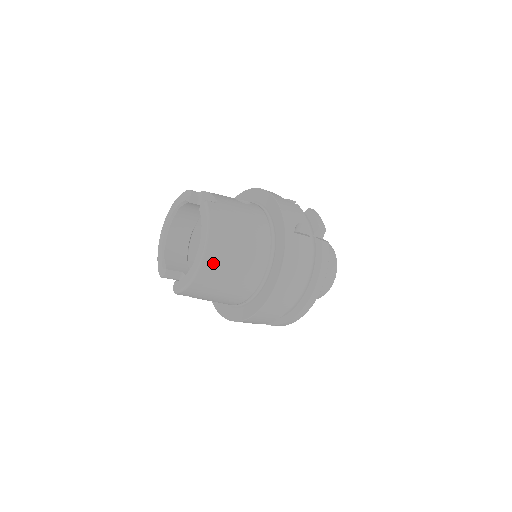
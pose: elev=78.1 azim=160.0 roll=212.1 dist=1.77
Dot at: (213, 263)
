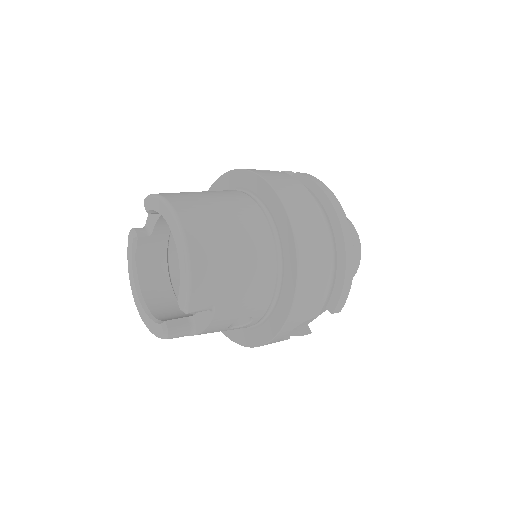
Dot at: (196, 225)
